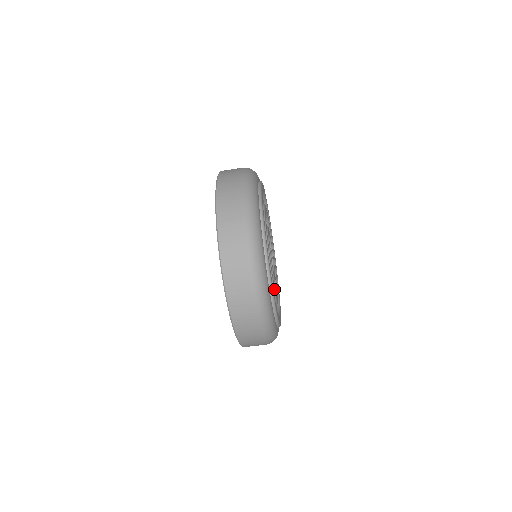
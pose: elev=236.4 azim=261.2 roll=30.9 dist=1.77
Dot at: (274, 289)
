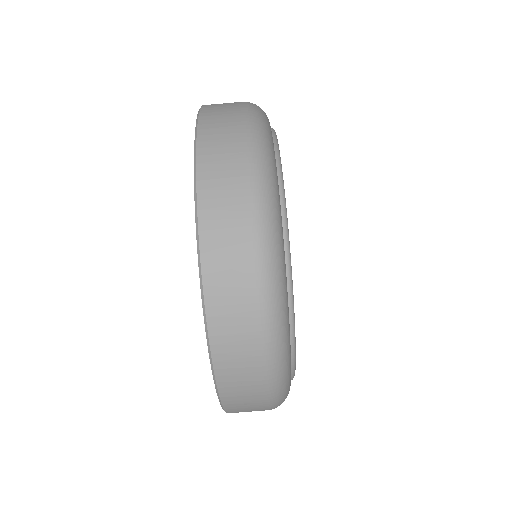
Dot at: occluded
